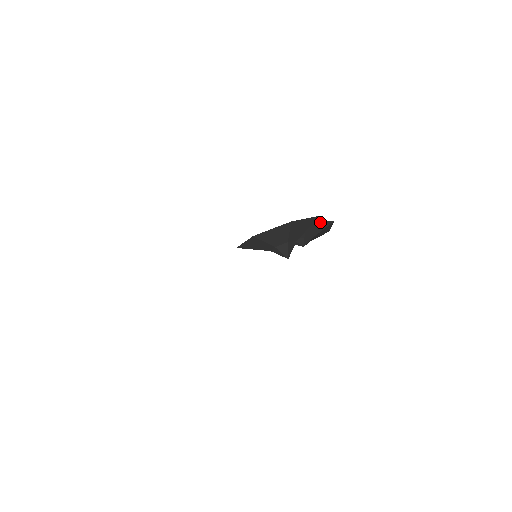
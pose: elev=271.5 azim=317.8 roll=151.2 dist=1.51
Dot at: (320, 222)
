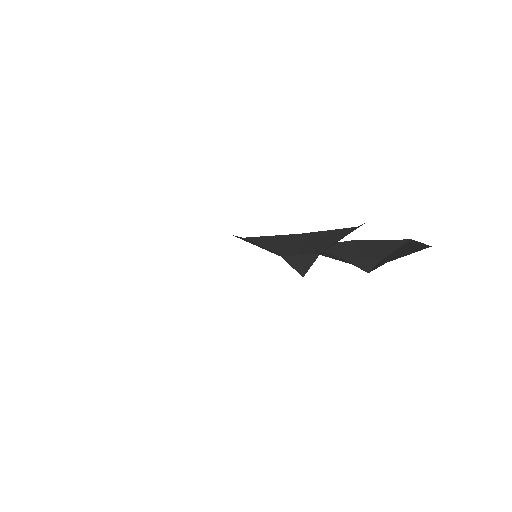
Dot at: (419, 243)
